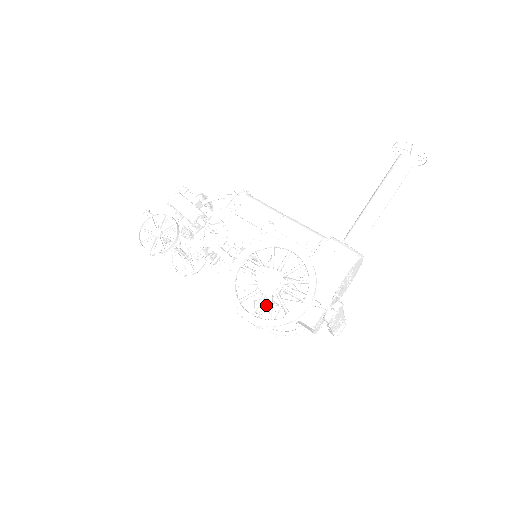
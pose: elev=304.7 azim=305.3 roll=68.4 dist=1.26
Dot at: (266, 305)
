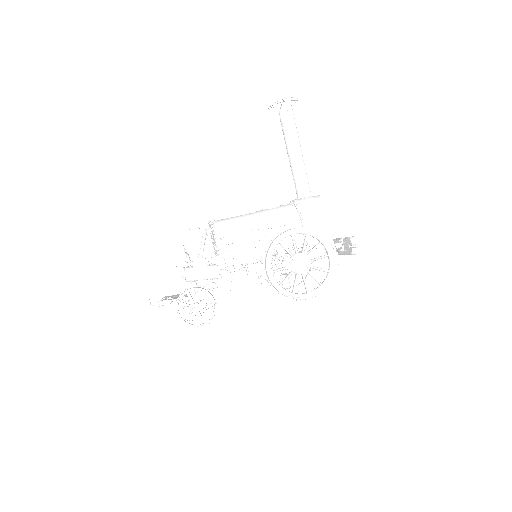
Dot at: (281, 277)
